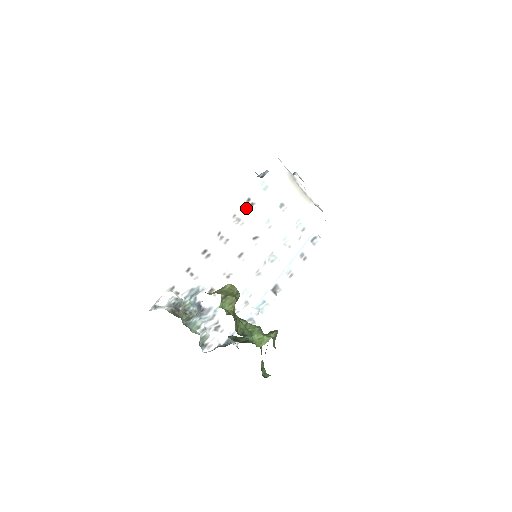
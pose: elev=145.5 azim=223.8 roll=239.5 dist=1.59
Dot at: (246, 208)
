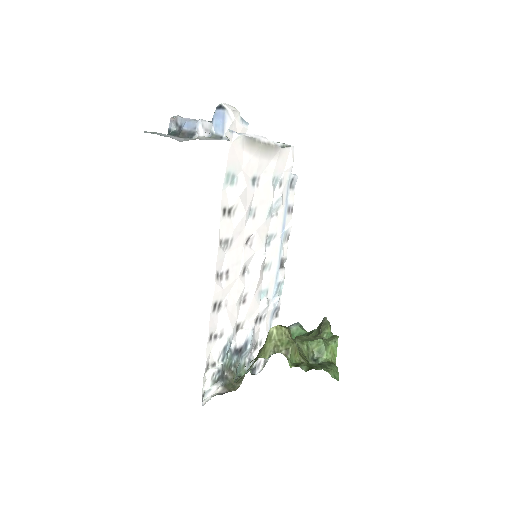
Dot at: (226, 222)
